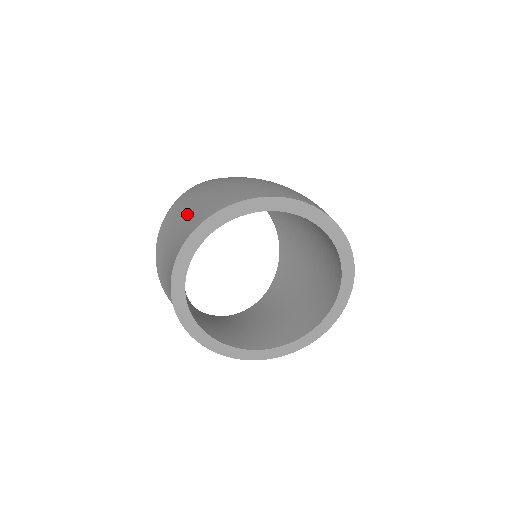
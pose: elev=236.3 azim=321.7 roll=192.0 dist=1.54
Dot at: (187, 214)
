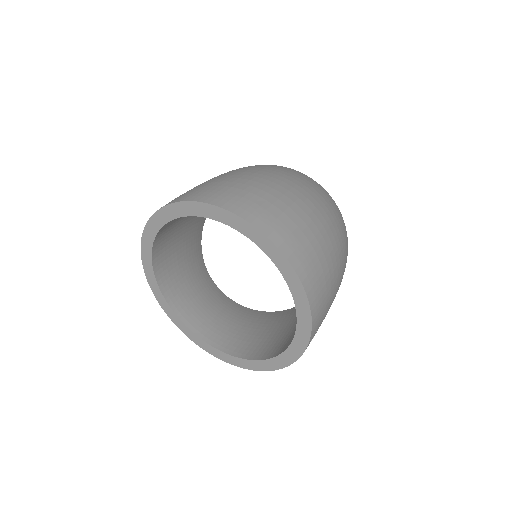
Dot at: occluded
